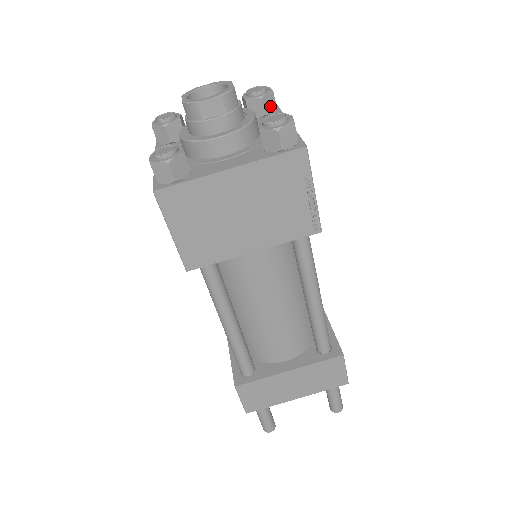
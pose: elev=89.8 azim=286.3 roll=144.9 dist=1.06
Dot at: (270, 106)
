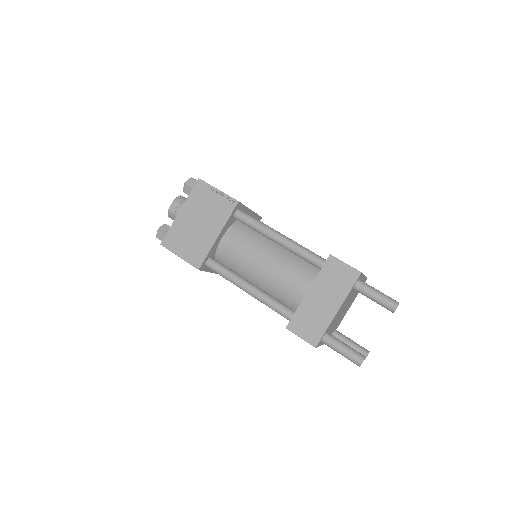
Dot at: occluded
